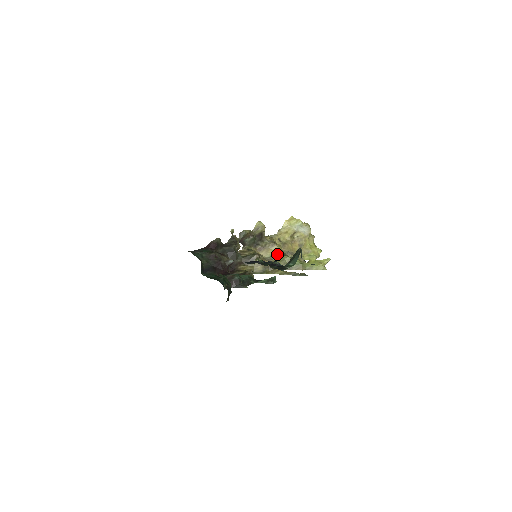
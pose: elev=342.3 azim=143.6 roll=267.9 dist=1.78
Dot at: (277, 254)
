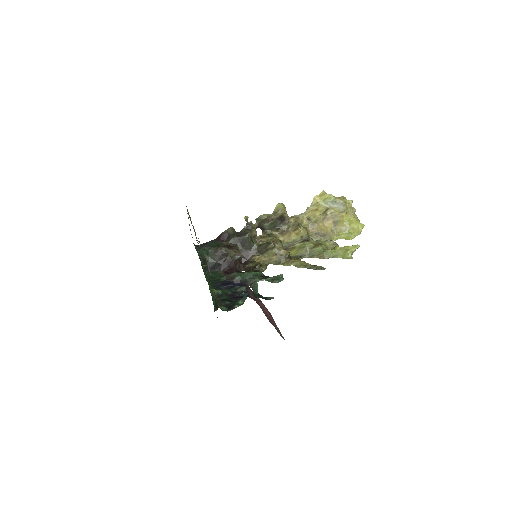
Dot at: (300, 239)
